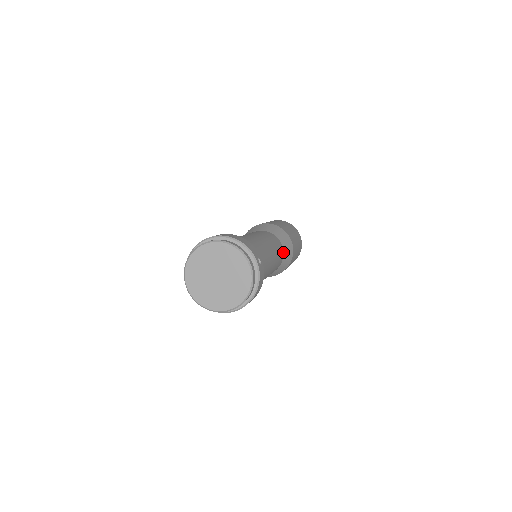
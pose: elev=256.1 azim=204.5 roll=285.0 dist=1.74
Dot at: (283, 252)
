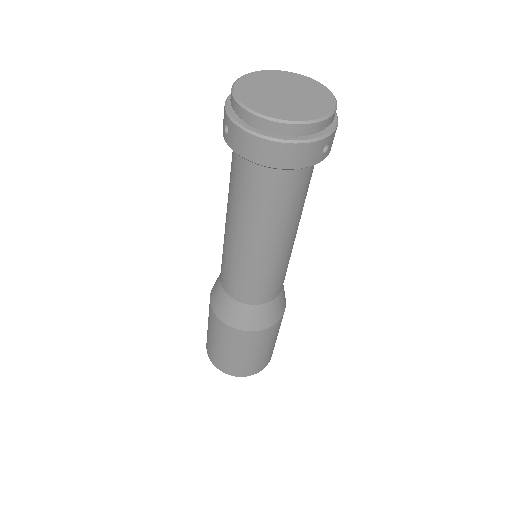
Dot at: occluded
